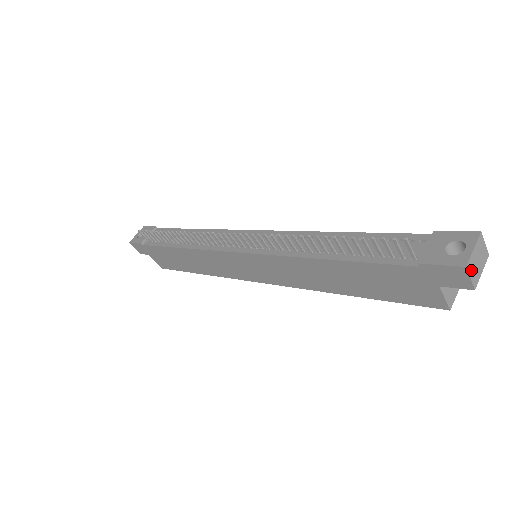
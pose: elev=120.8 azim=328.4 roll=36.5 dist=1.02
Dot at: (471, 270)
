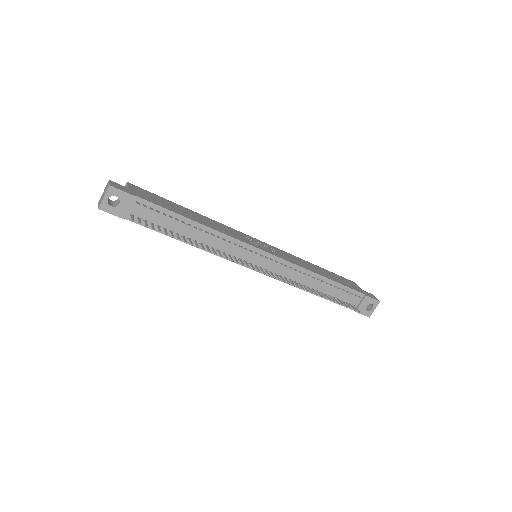
Dot at: occluded
